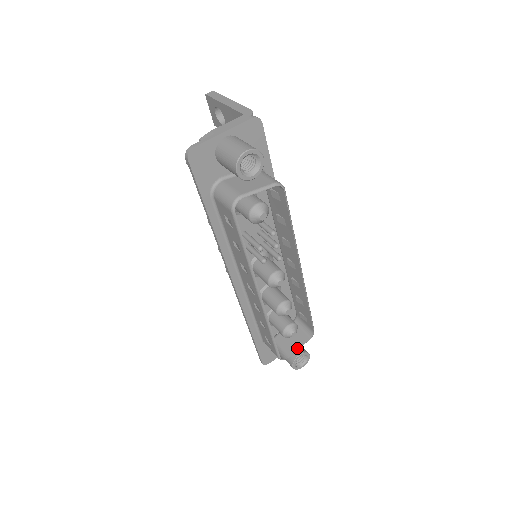
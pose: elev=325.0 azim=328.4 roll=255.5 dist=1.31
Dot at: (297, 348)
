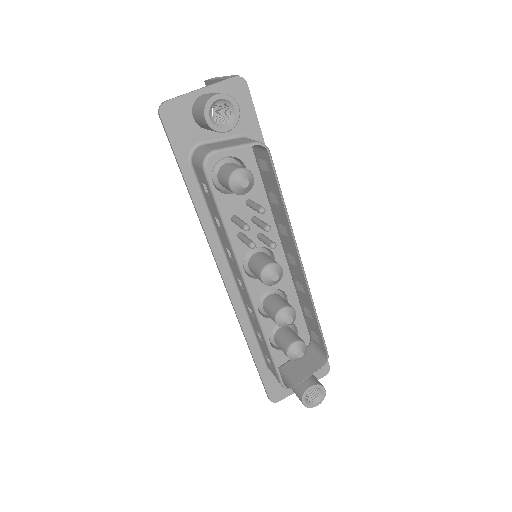
Dot at: (306, 376)
